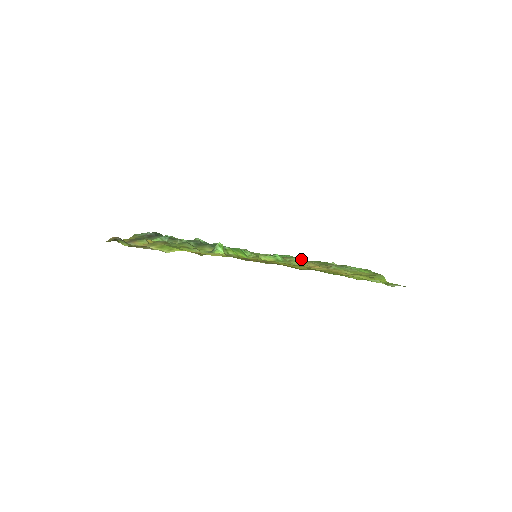
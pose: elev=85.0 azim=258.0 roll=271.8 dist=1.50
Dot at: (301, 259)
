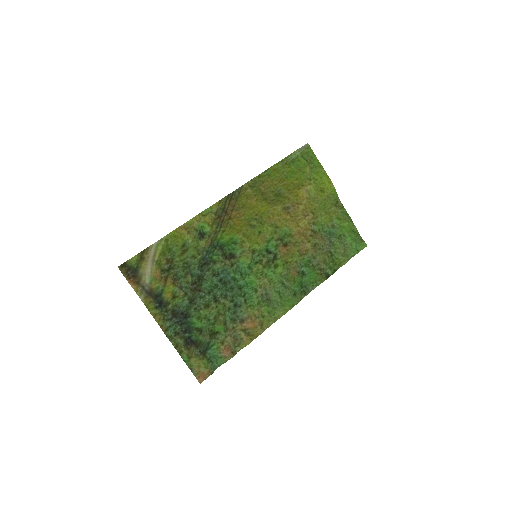
Dot at: (305, 260)
